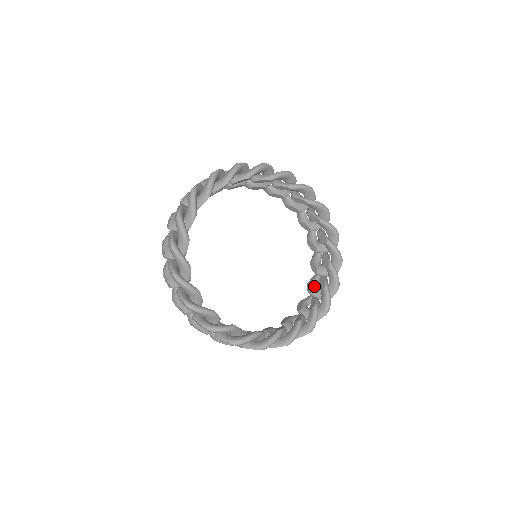
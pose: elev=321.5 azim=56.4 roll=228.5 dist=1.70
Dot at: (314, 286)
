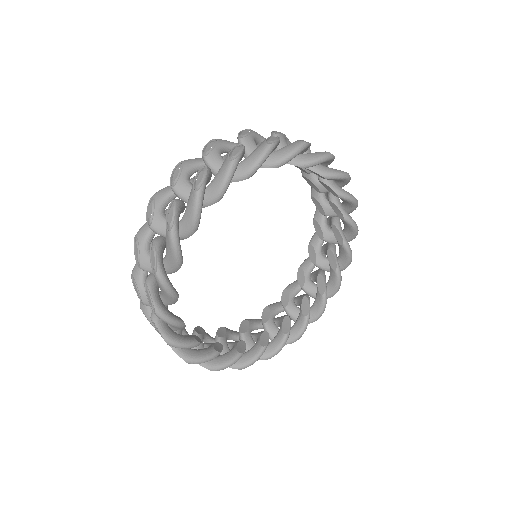
Dot at: (324, 229)
